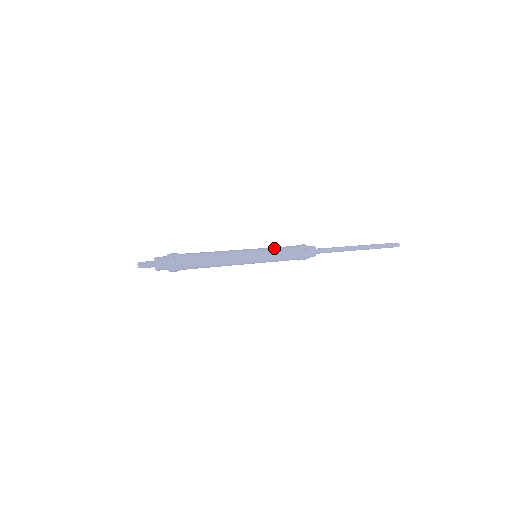
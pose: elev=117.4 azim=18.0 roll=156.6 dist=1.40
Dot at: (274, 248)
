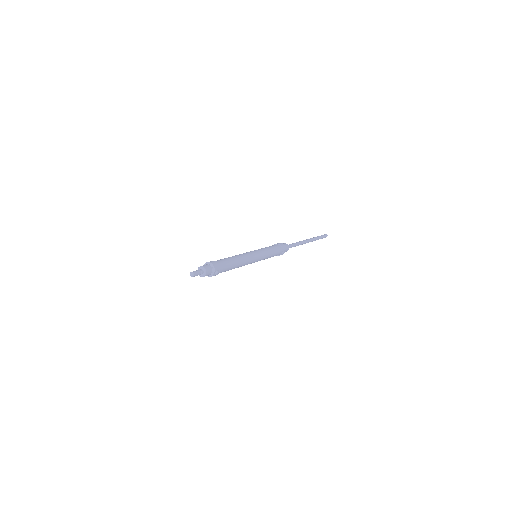
Dot at: (270, 254)
